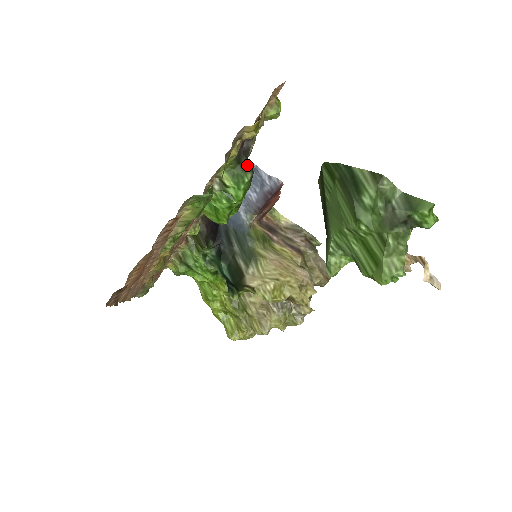
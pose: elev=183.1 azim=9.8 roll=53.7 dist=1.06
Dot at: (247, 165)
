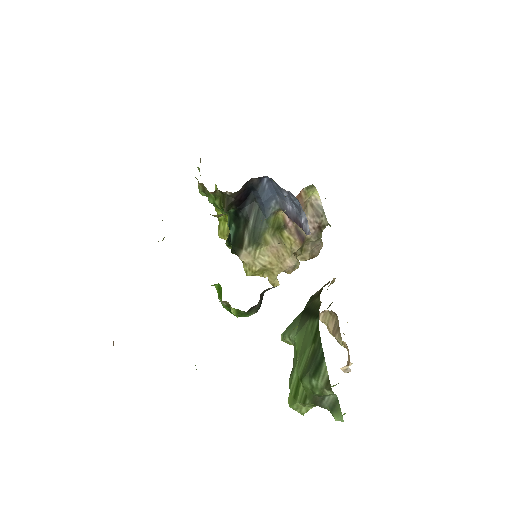
Dot at: (255, 309)
